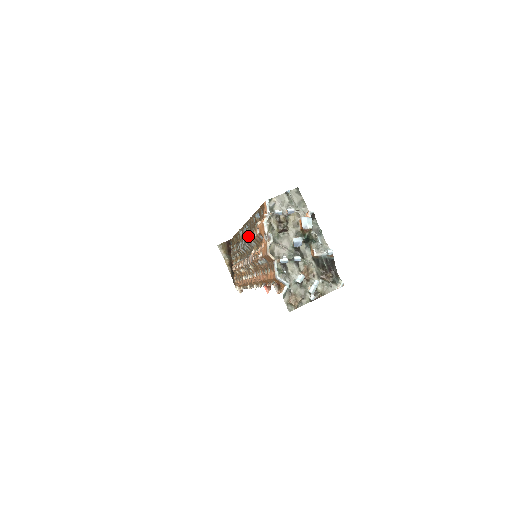
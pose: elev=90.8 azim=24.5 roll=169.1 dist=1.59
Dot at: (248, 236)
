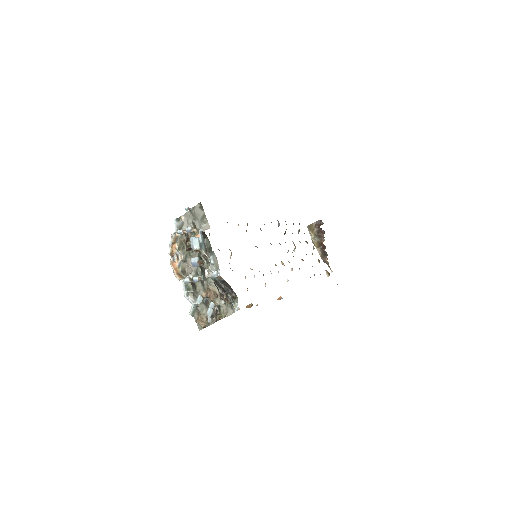
Dot at: occluded
